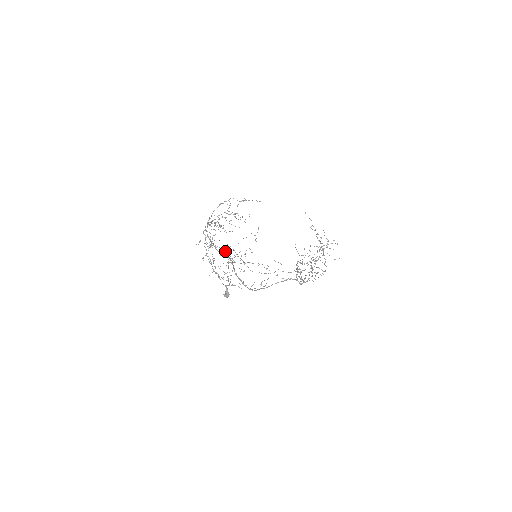
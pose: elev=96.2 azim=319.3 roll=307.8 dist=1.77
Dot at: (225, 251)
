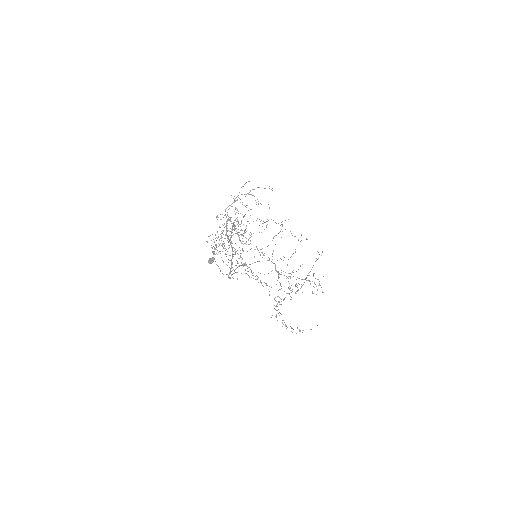
Dot at: occluded
